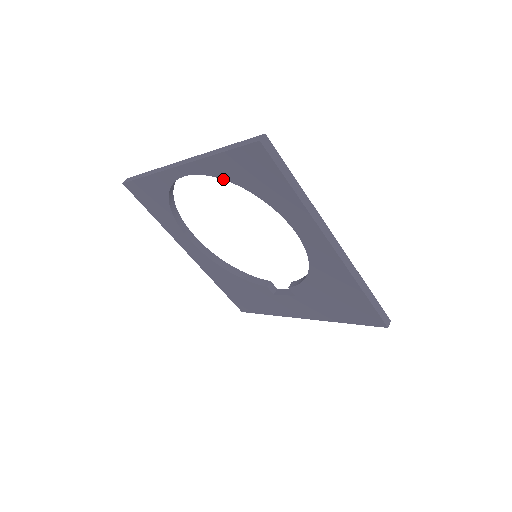
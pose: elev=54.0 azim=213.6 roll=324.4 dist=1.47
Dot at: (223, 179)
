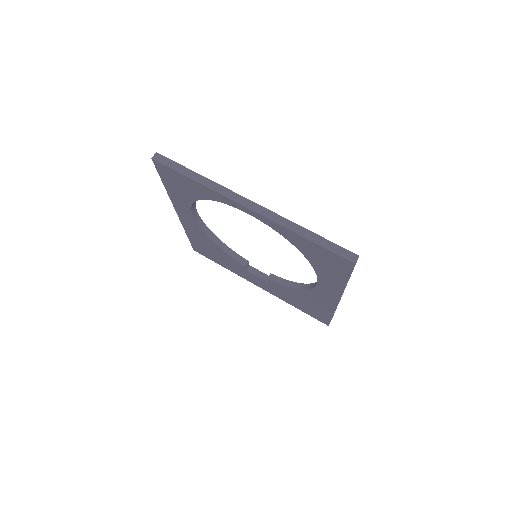
Dot at: (288, 240)
